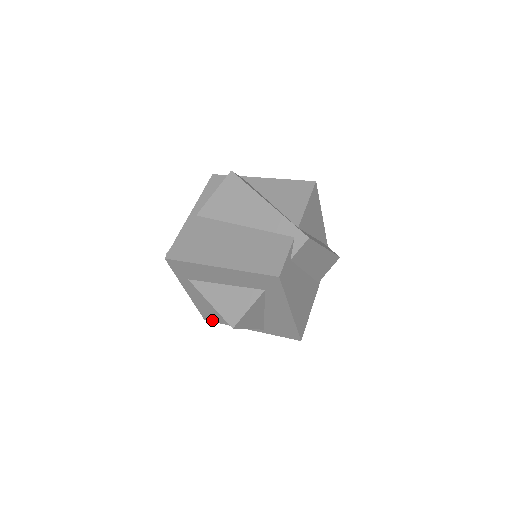
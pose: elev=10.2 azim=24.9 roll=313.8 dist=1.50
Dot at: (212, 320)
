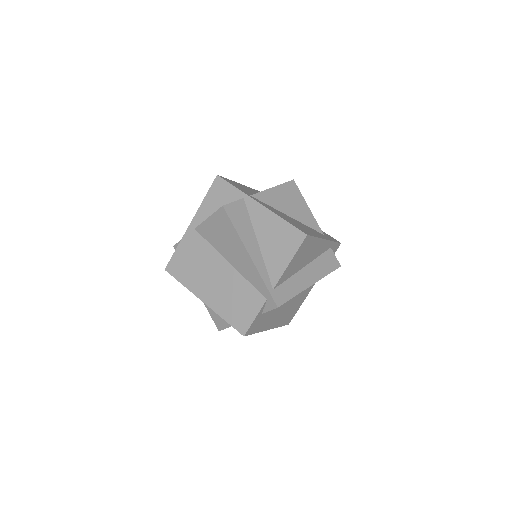
Dot at: occluded
